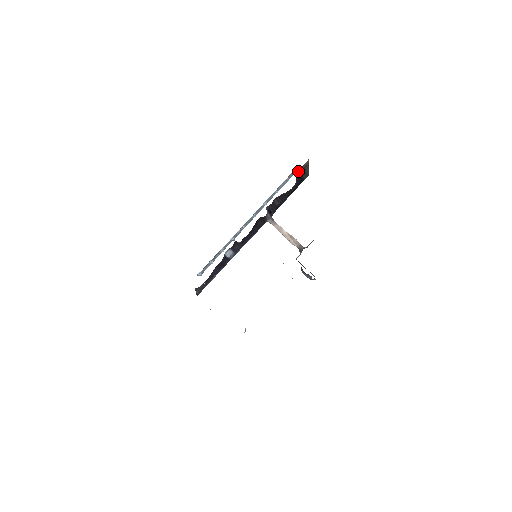
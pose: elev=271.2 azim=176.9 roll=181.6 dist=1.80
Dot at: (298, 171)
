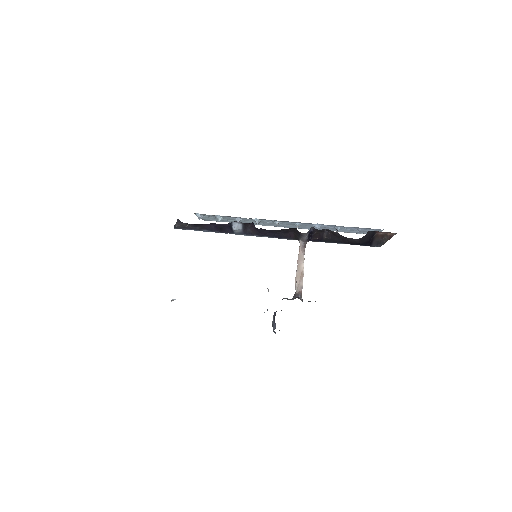
Dot at: (375, 231)
